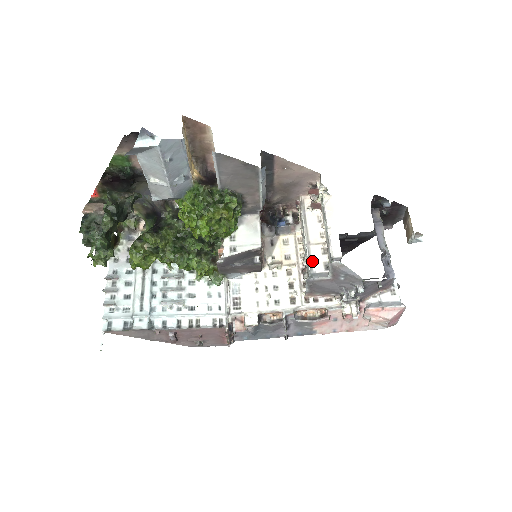
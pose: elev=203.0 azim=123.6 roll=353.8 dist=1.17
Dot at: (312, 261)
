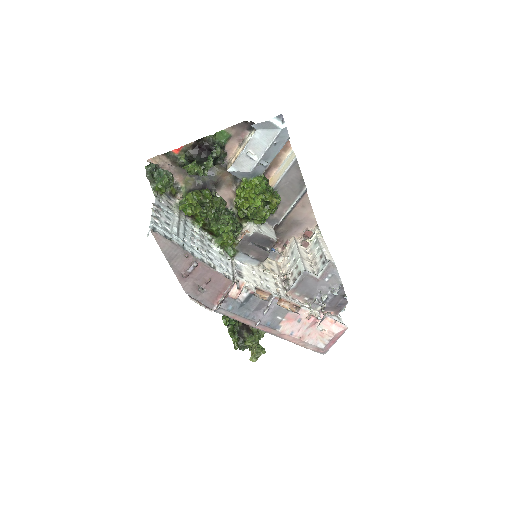
Dot at: (305, 266)
